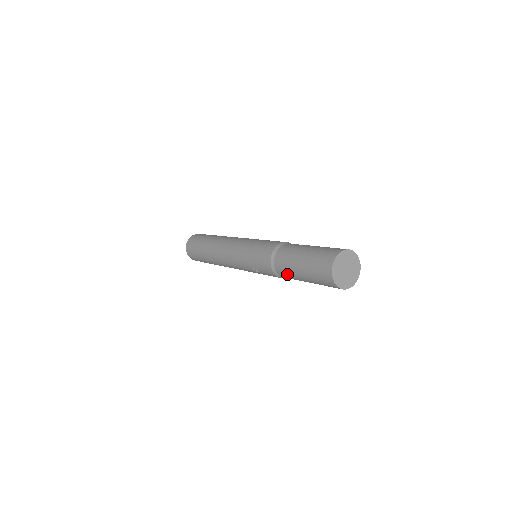
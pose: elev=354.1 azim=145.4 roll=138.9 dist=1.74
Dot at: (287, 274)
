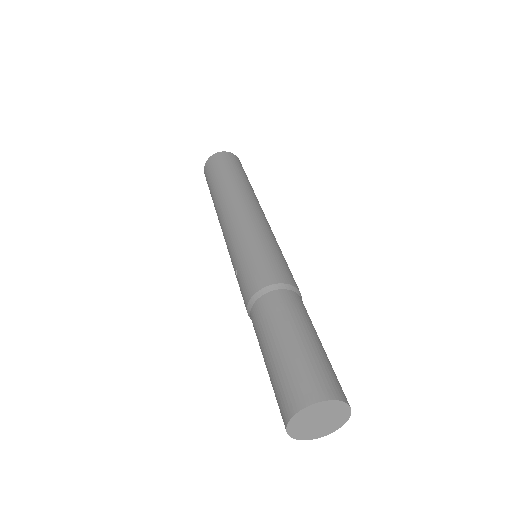
Dot at: (257, 329)
